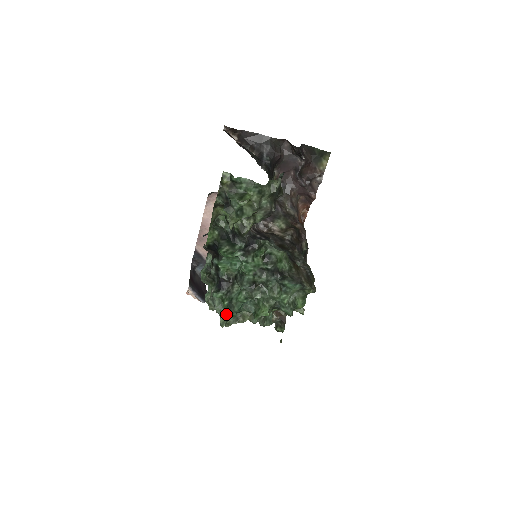
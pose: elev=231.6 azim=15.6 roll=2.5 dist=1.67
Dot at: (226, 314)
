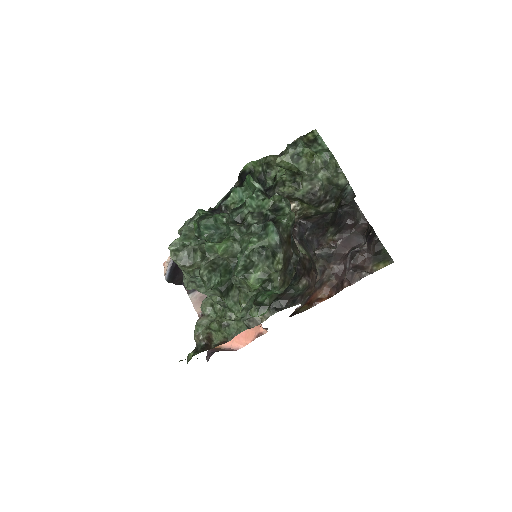
Dot at: (187, 237)
